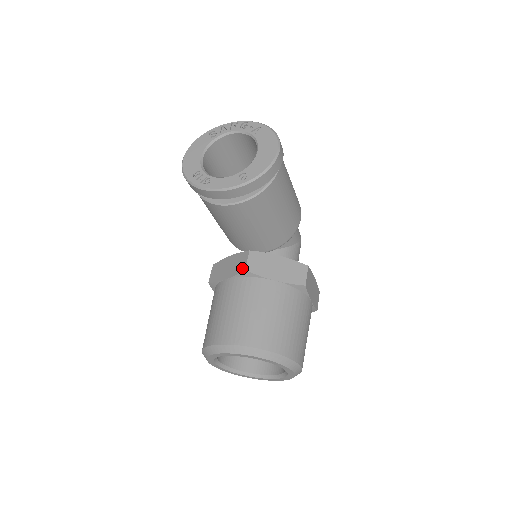
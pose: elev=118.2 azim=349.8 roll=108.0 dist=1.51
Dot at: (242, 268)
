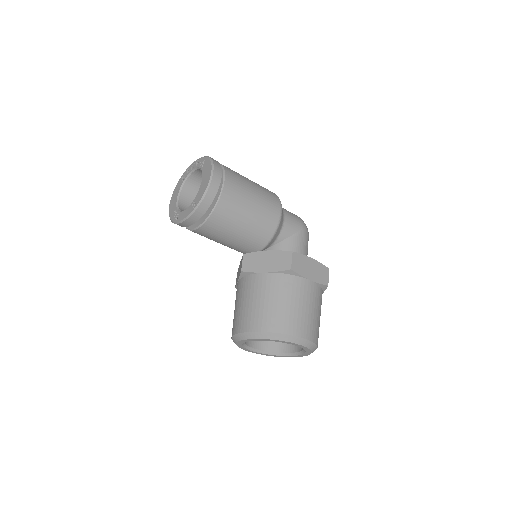
Dot at: (240, 270)
